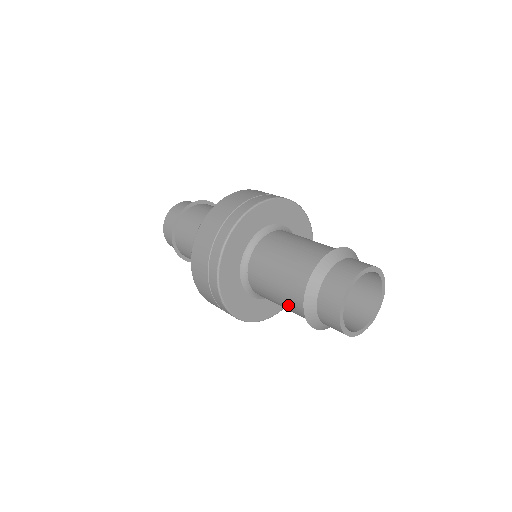
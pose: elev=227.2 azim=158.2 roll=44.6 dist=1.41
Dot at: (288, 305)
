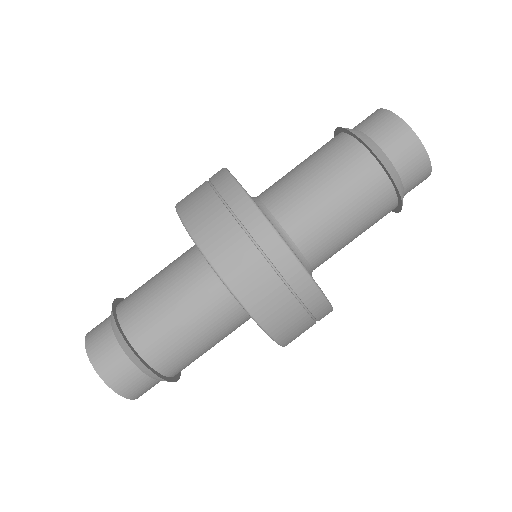
Dot at: (347, 184)
